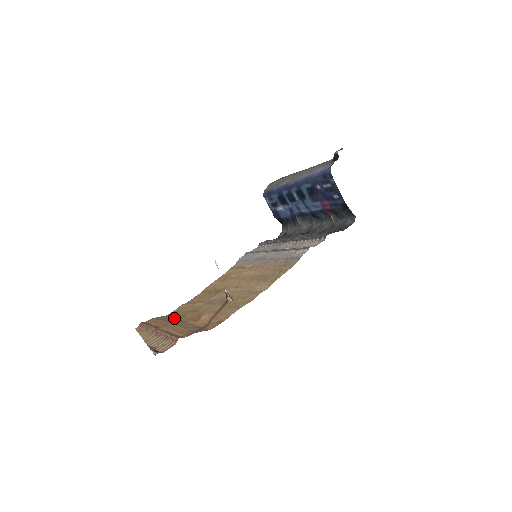
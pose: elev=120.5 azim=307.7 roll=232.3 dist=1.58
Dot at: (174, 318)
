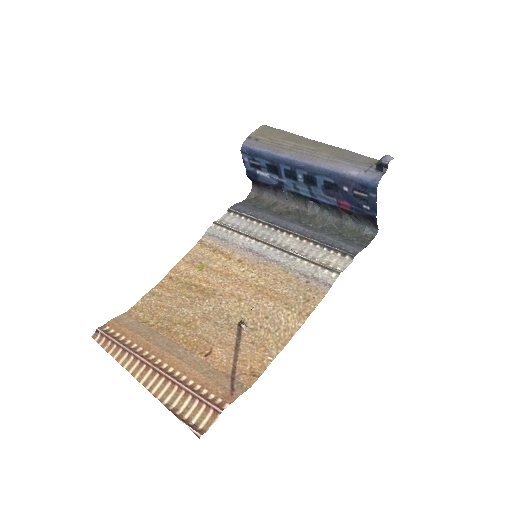
Dot at: (151, 328)
